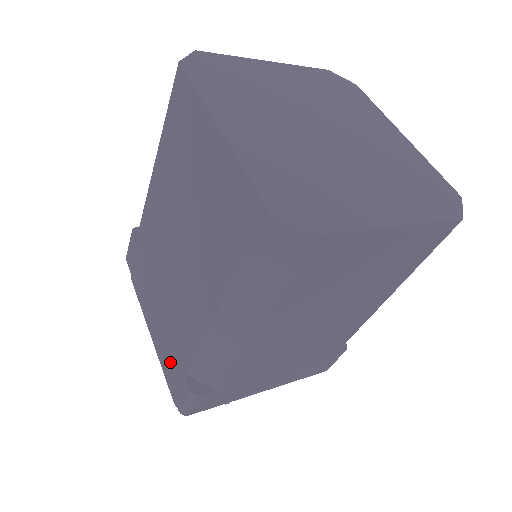
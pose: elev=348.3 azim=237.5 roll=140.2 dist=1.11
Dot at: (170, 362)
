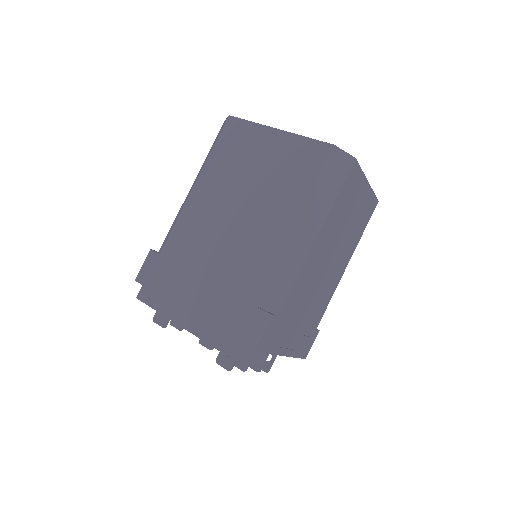
Dot at: (229, 314)
